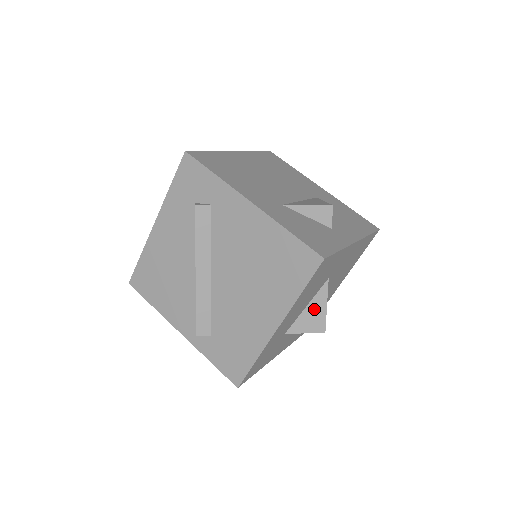
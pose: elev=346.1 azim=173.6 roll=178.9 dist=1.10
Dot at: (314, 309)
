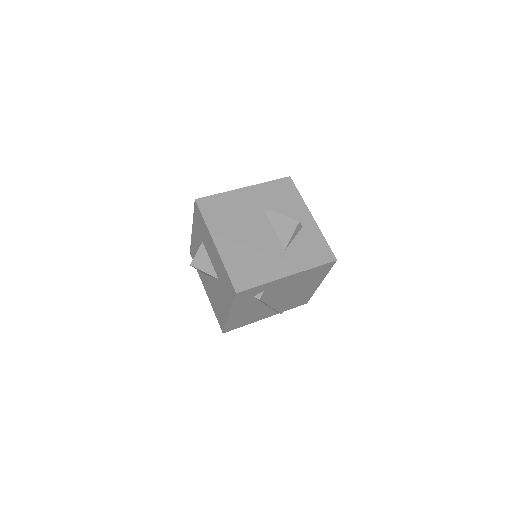
Dot at: occluded
